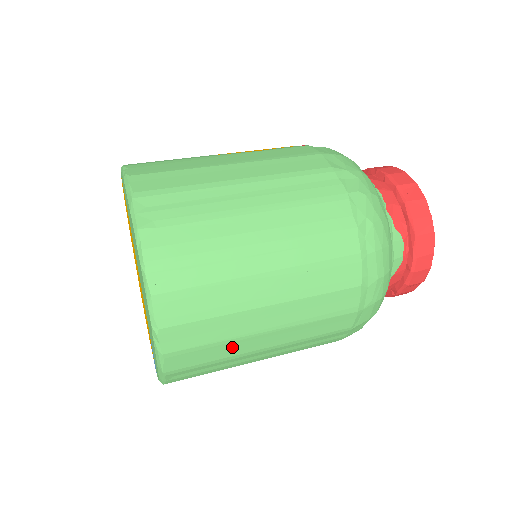
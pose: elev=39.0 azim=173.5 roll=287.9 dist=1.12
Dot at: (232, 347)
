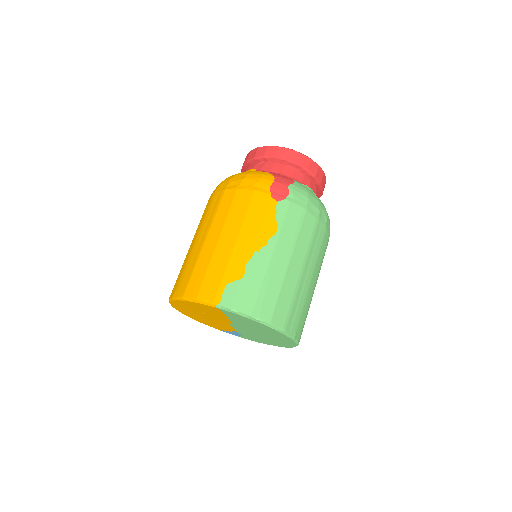
Dot at: occluded
